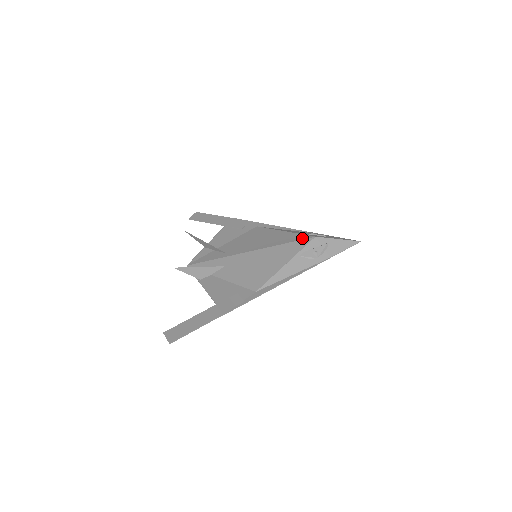
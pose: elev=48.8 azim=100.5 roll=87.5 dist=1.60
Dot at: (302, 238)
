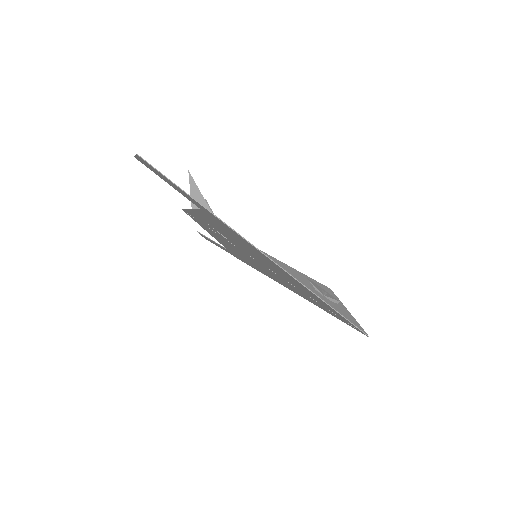
Dot at: occluded
